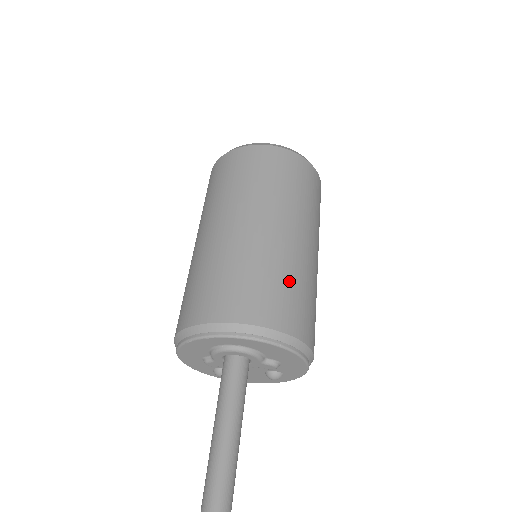
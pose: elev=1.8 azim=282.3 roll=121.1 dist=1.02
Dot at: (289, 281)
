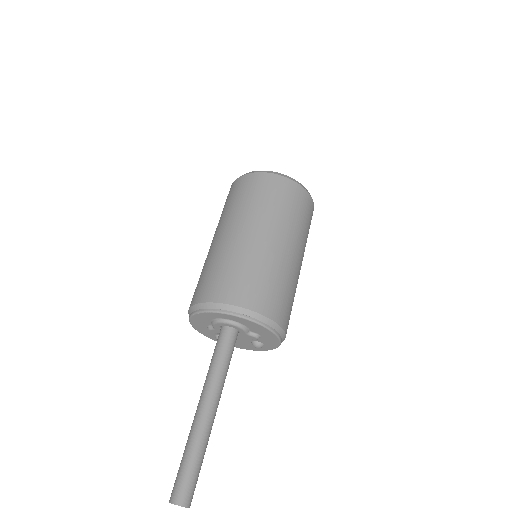
Dot at: (272, 279)
